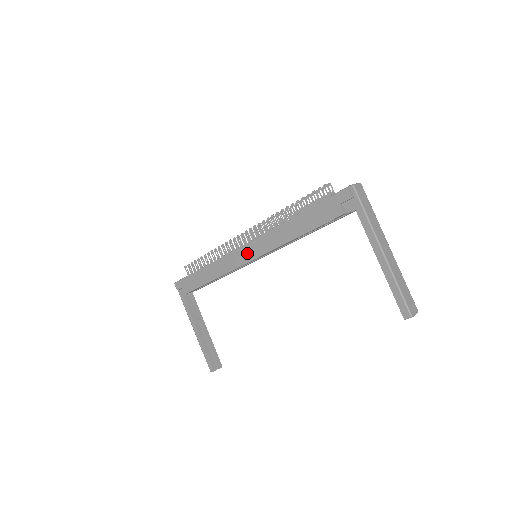
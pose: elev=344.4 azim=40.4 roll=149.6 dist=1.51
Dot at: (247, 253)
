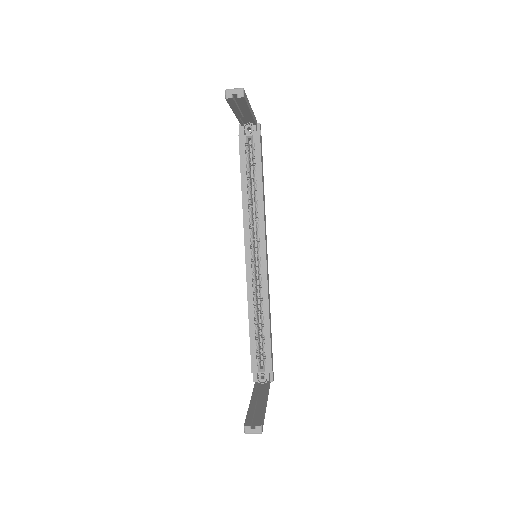
Dot at: occluded
